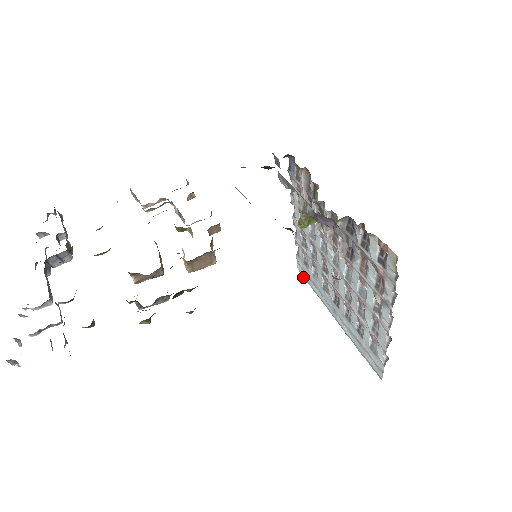
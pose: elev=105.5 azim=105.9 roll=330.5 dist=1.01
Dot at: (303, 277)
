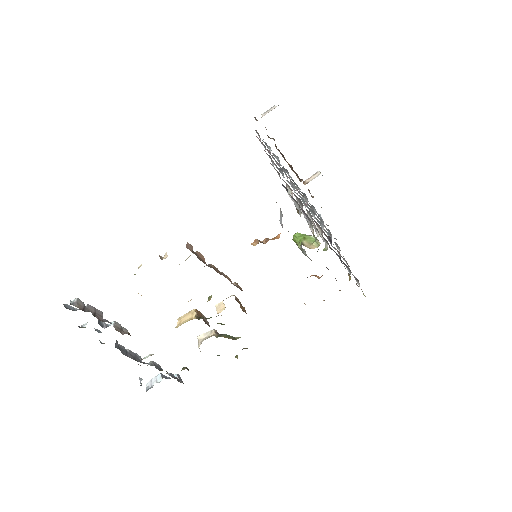
Dot at: occluded
